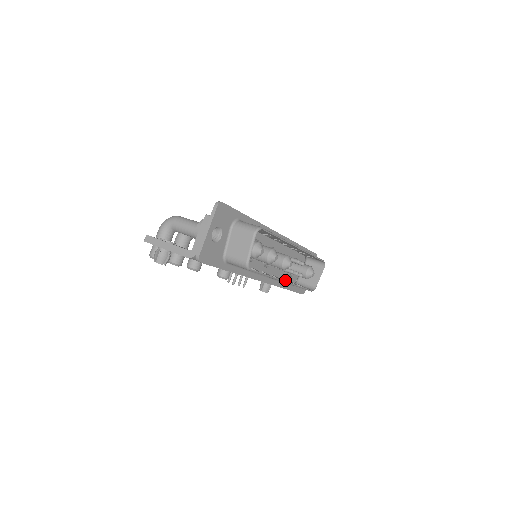
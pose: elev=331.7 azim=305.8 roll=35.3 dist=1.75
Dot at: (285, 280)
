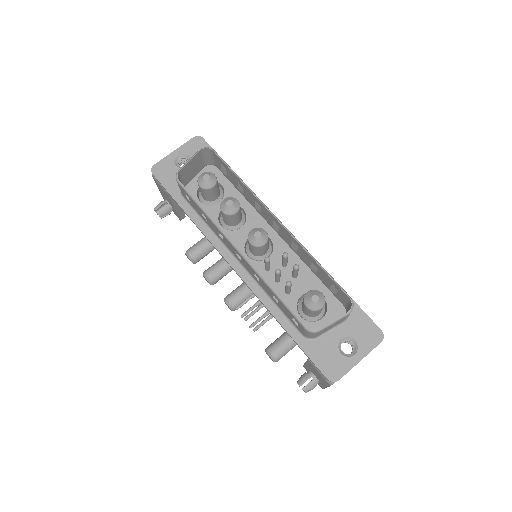
Dot at: occluded
